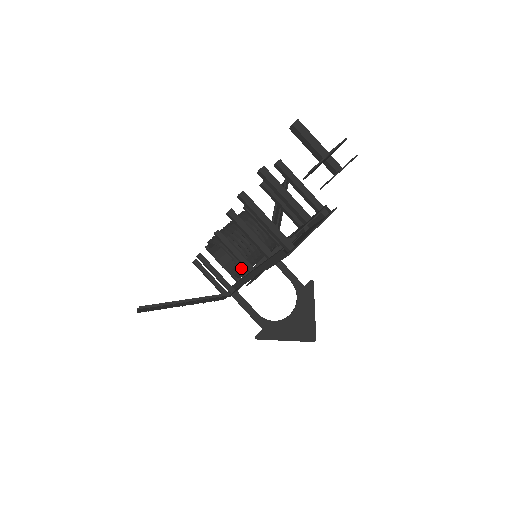
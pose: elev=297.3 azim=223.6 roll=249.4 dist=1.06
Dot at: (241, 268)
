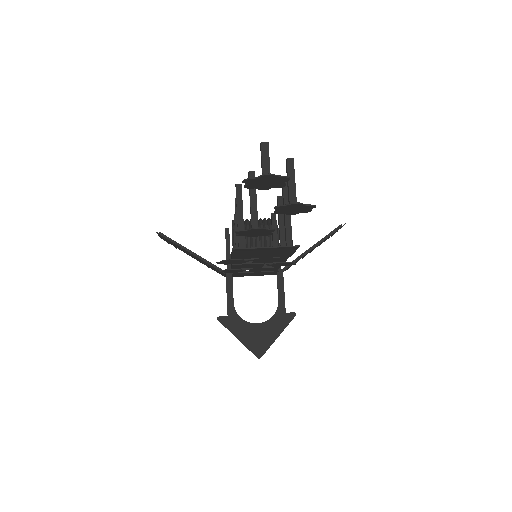
Dot at: occluded
